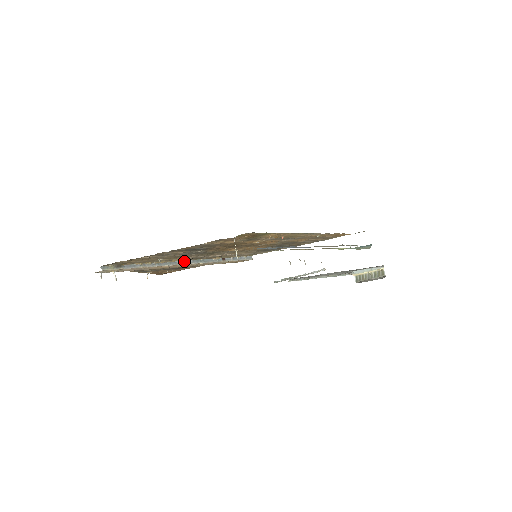
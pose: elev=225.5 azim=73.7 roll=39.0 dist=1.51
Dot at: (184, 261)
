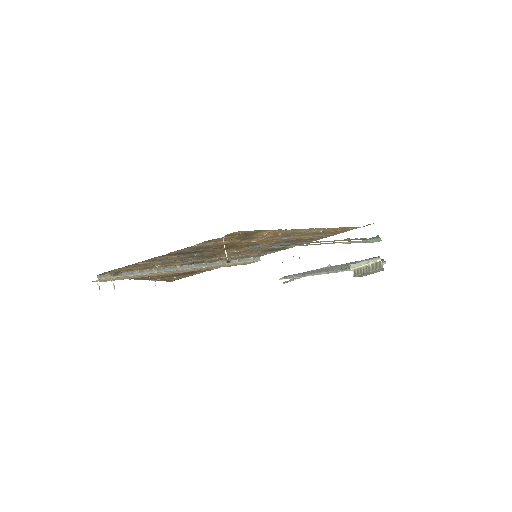
Dot at: (185, 266)
